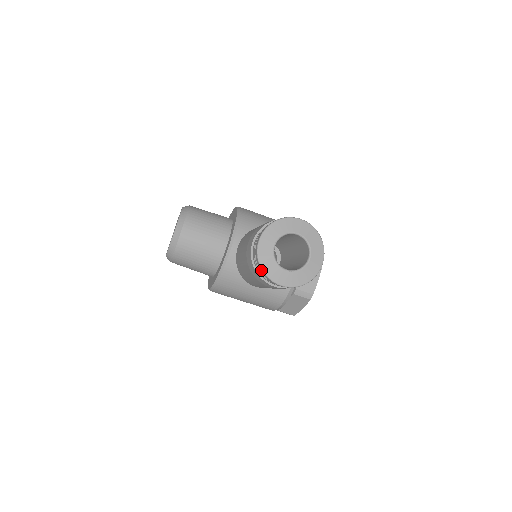
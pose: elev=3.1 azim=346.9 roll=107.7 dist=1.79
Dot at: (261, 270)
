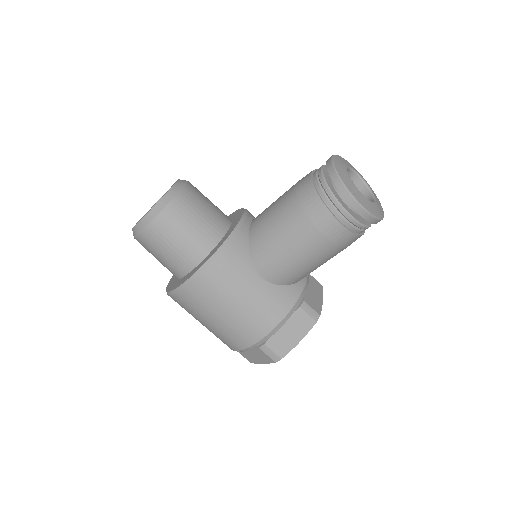
Dot at: (338, 180)
